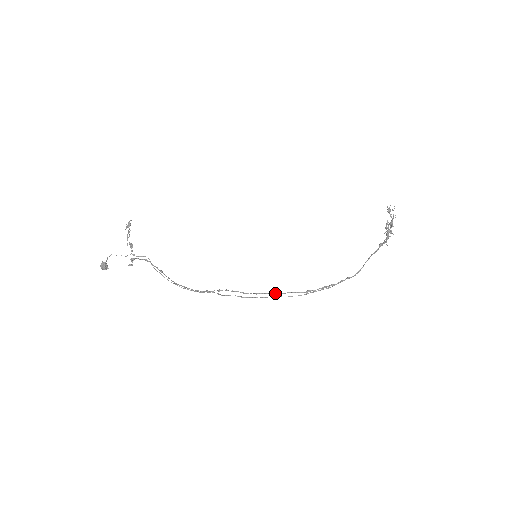
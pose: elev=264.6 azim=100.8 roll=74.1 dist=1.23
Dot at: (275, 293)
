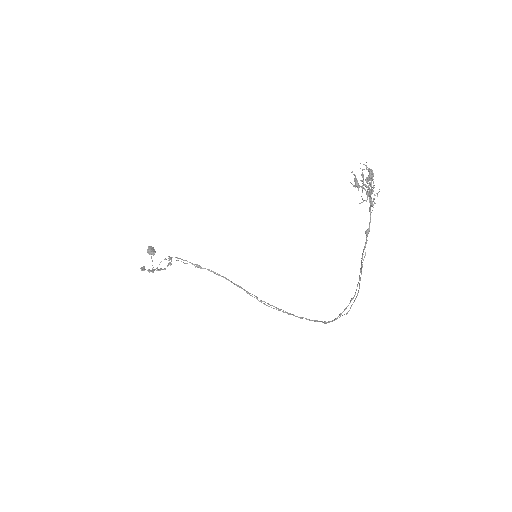
Dot at: occluded
